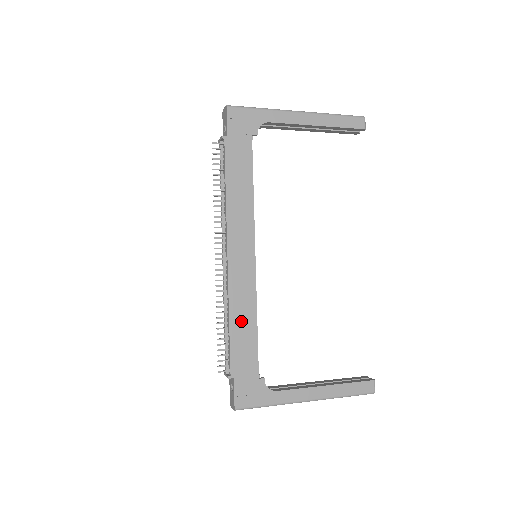
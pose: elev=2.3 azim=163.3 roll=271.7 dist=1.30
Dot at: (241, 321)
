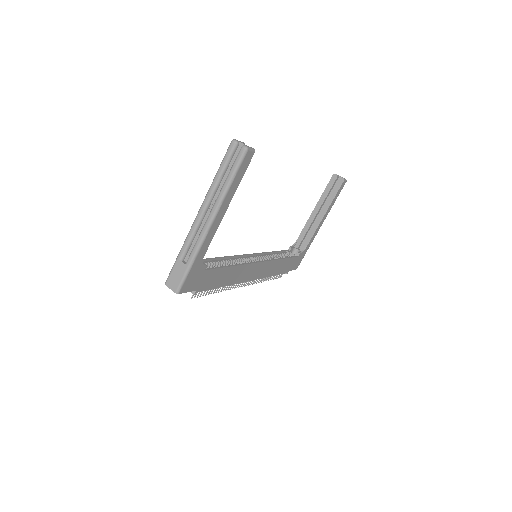
Dot at: (276, 269)
